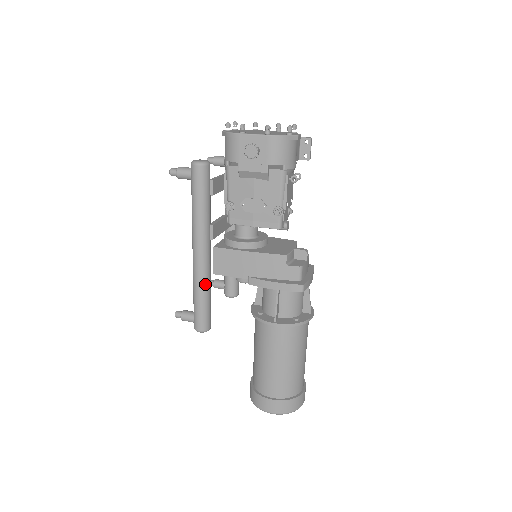
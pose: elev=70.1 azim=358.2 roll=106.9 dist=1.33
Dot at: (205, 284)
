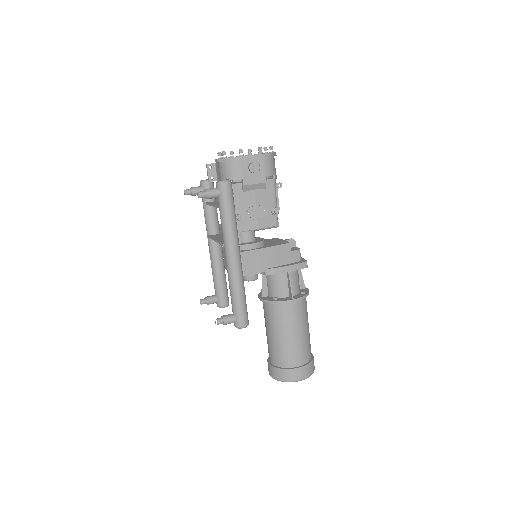
Dot at: (243, 283)
